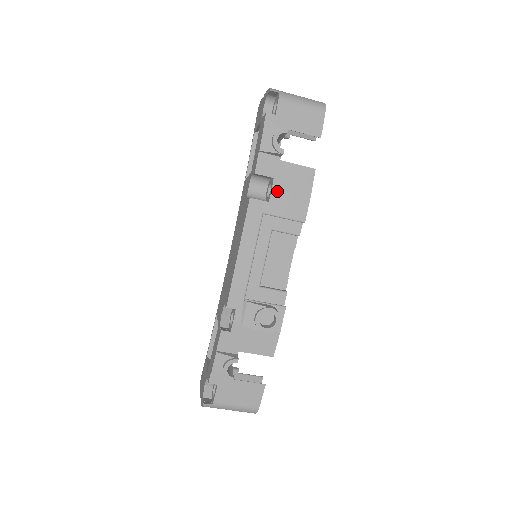
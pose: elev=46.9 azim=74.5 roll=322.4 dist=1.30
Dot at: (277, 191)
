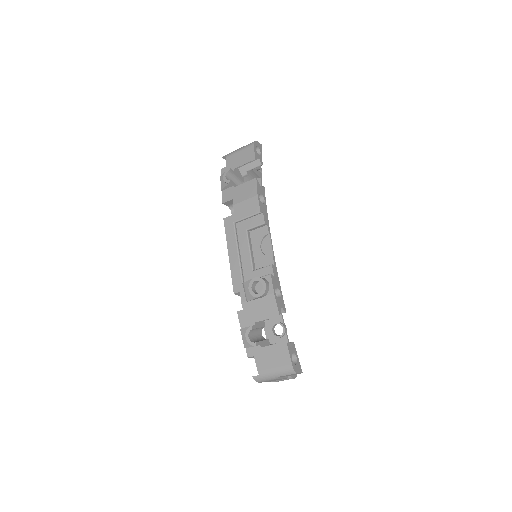
Dot at: (237, 205)
